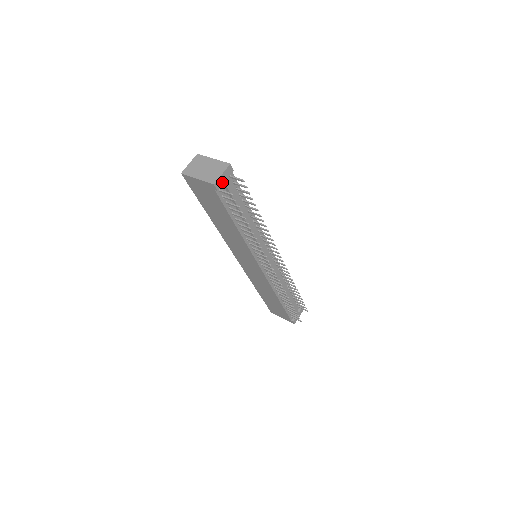
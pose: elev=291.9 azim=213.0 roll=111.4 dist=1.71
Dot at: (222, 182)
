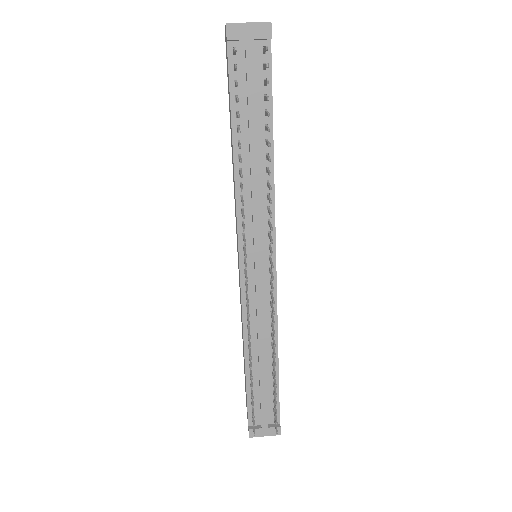
Dot at: (242, 36)
